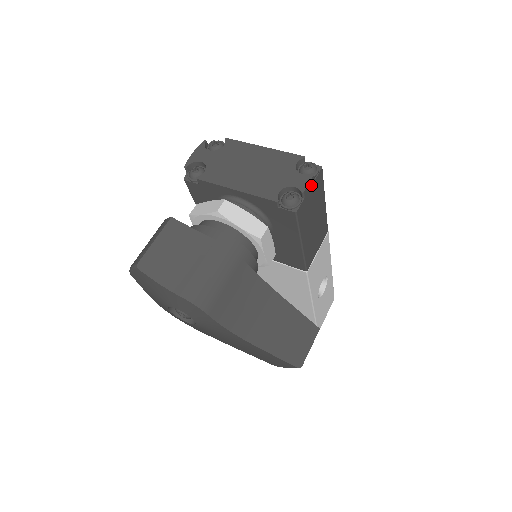
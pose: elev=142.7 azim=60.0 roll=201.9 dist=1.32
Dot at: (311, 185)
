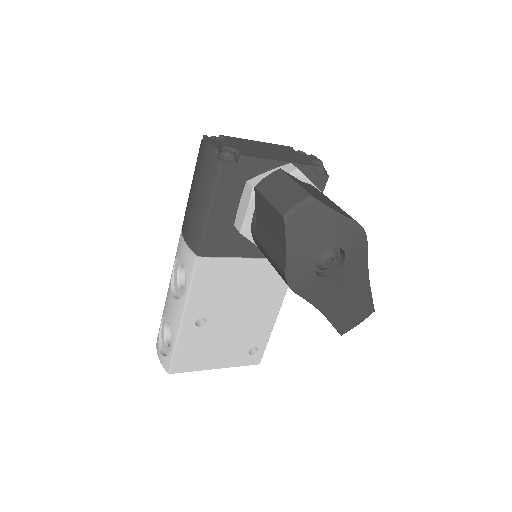
Dot at: occluded
